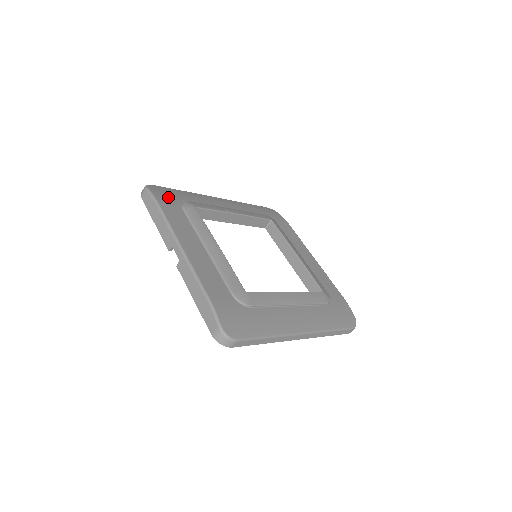
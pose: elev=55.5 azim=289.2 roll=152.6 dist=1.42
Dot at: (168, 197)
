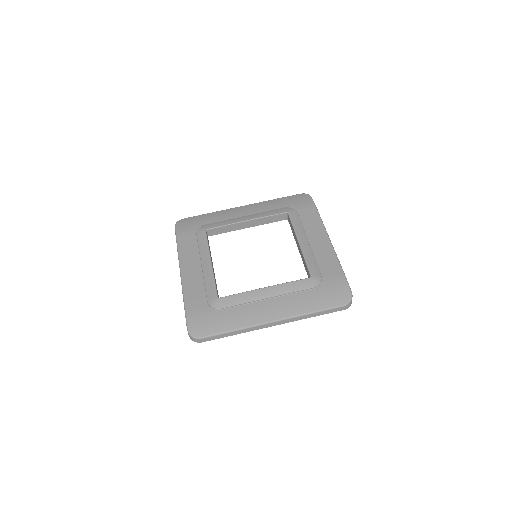
Dot at: (188, 227)
